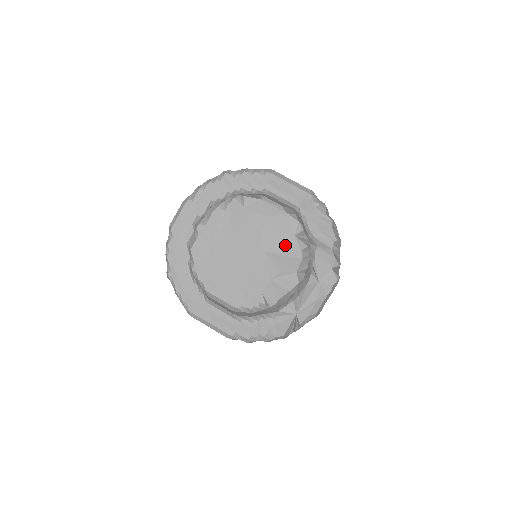
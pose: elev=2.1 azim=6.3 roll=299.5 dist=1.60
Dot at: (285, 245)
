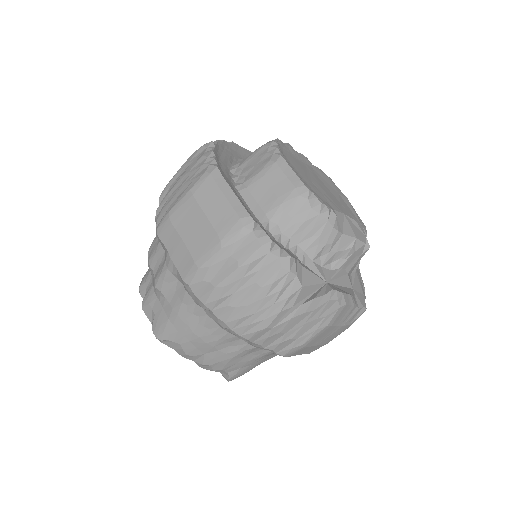
Dot at: (356, 221)
